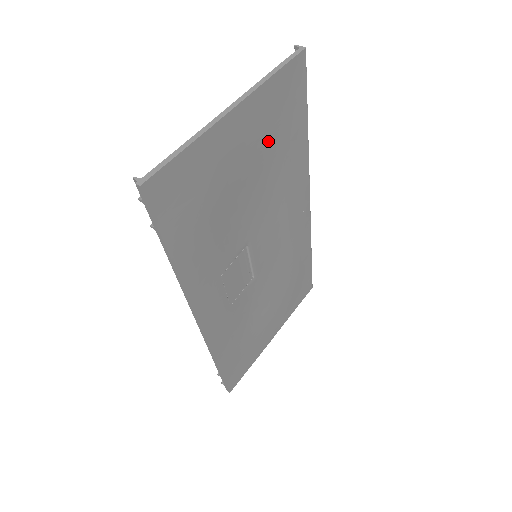
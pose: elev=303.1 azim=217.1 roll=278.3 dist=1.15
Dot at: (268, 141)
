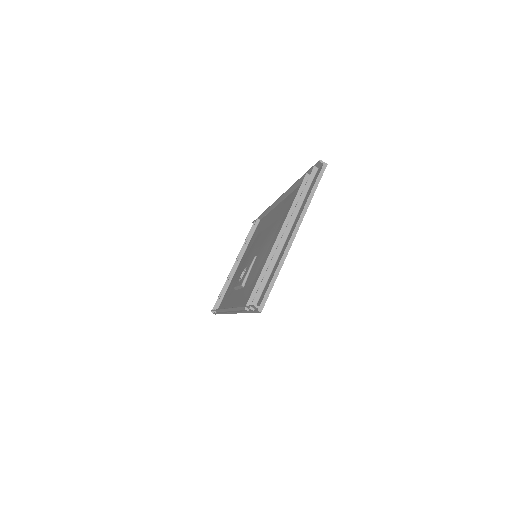
Dot at: occluded
